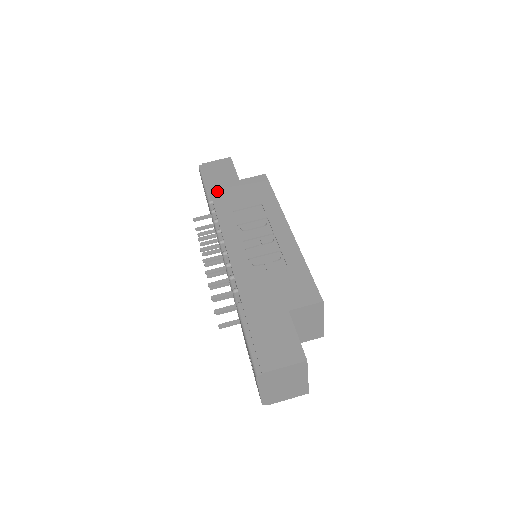
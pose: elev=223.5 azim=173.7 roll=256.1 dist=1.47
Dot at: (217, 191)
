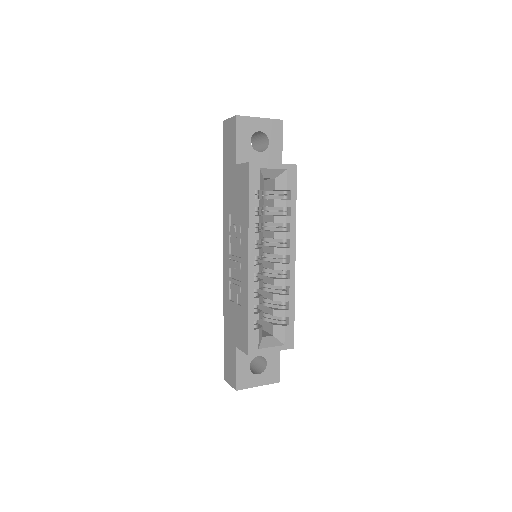
Dot at: (225, 177)
